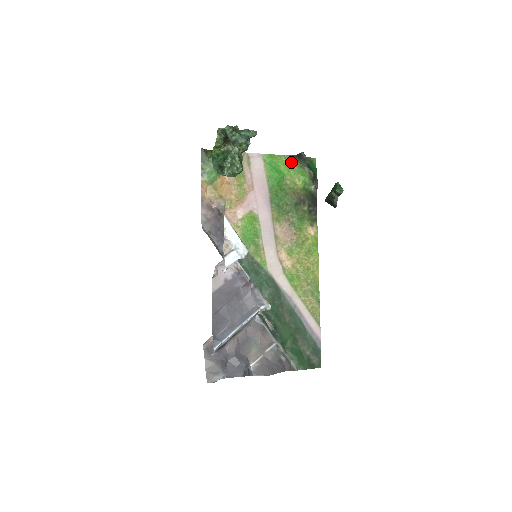
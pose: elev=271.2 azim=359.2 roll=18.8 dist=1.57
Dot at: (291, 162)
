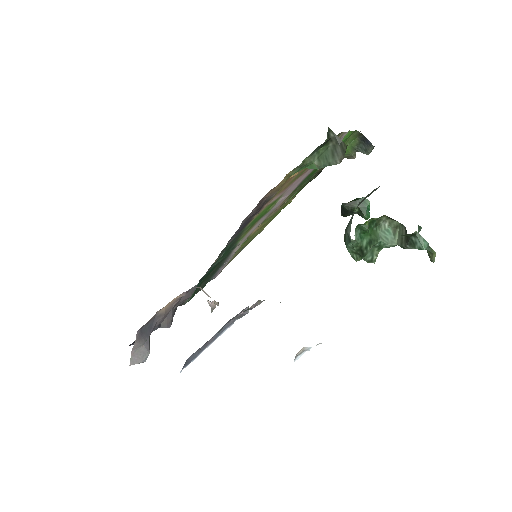
Dot at: (352, 138)
